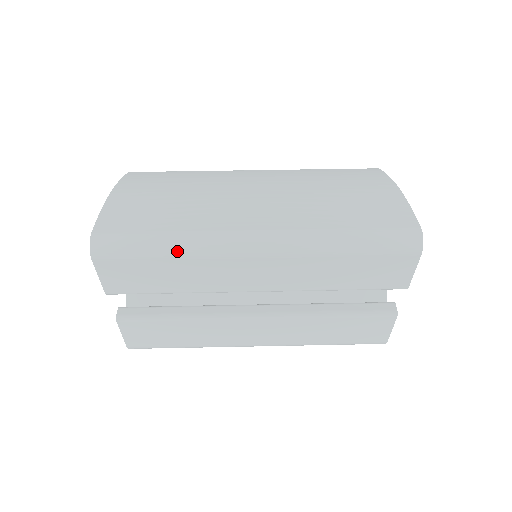
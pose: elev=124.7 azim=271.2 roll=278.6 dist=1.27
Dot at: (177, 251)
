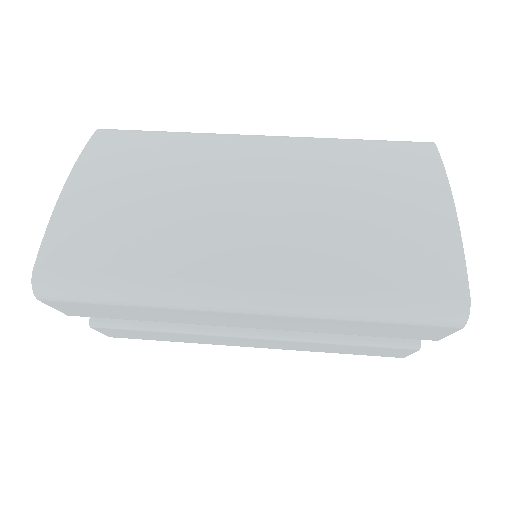
Dot at: (141, 301)
